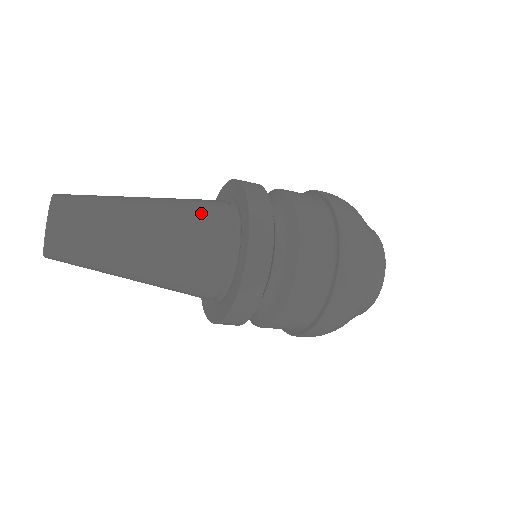
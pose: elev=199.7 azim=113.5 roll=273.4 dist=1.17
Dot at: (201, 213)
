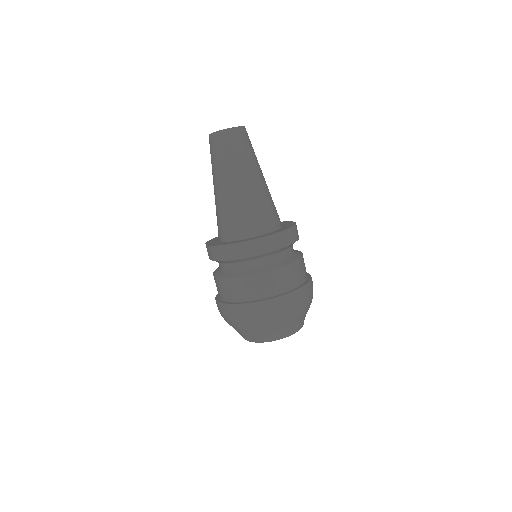
Dot at: occluded
